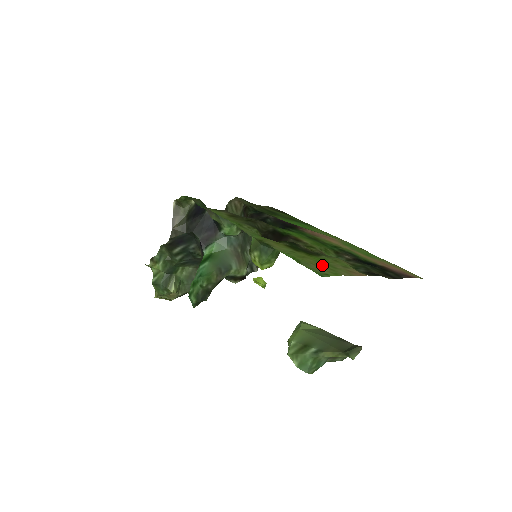
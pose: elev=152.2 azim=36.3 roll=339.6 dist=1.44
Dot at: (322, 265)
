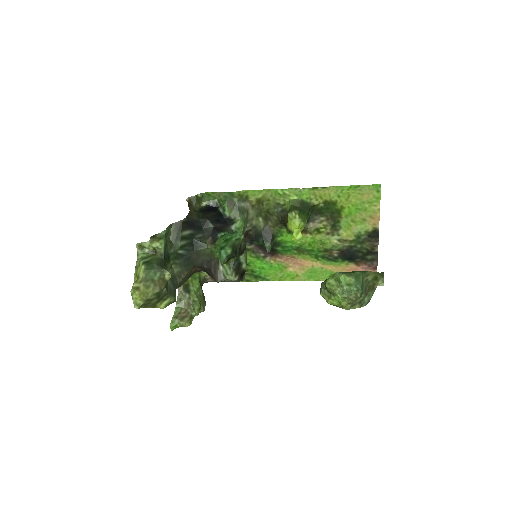
Dot at: (362, 201)
